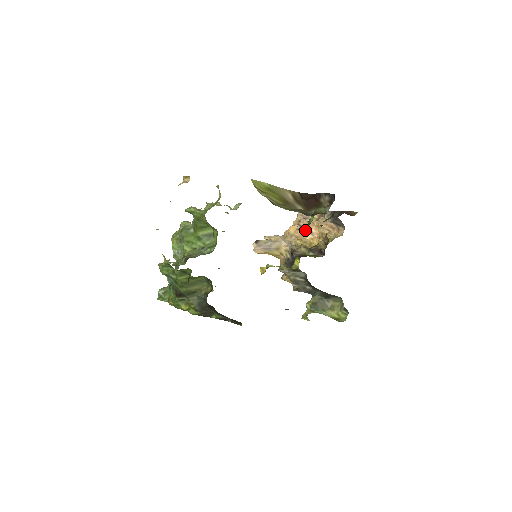
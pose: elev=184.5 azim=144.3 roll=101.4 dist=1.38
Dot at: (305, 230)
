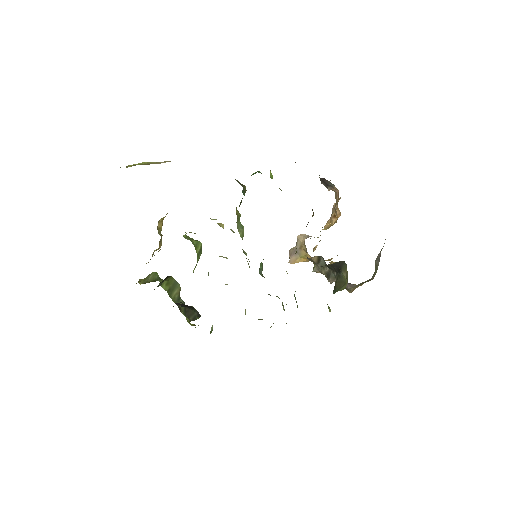
Dot at: (331, 217)
